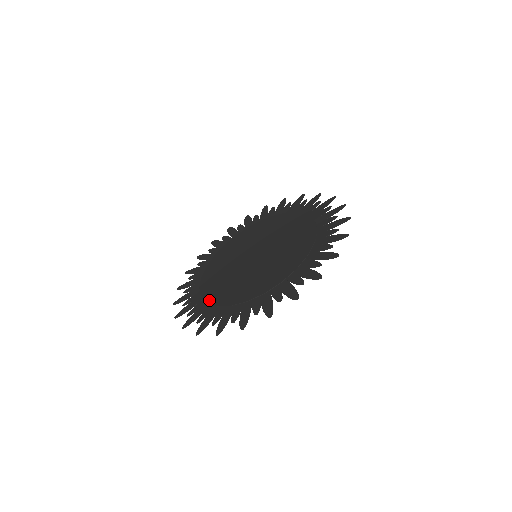
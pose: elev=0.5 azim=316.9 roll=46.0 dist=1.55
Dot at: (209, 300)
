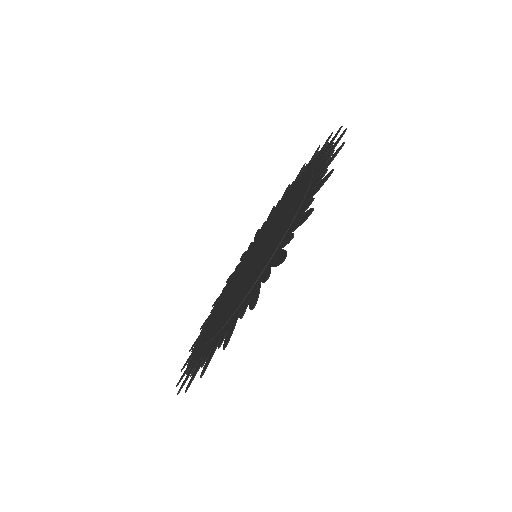
Dot at: (206, 330)
